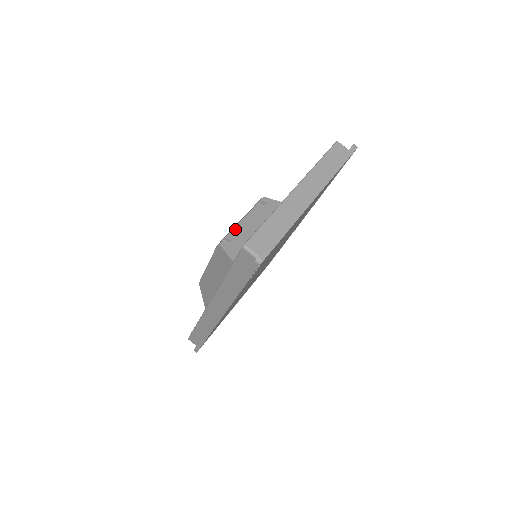
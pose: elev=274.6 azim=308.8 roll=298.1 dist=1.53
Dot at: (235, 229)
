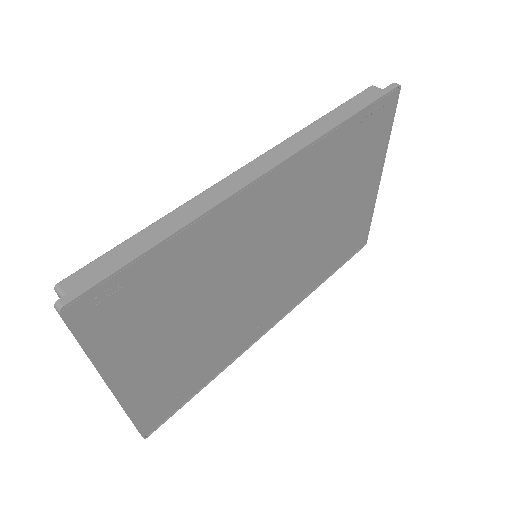
Dot at: occluded
